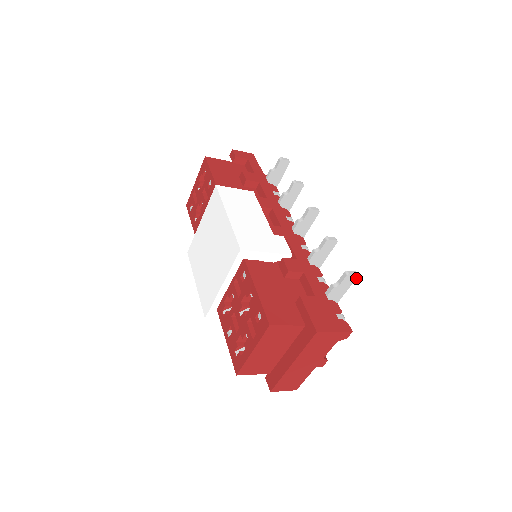
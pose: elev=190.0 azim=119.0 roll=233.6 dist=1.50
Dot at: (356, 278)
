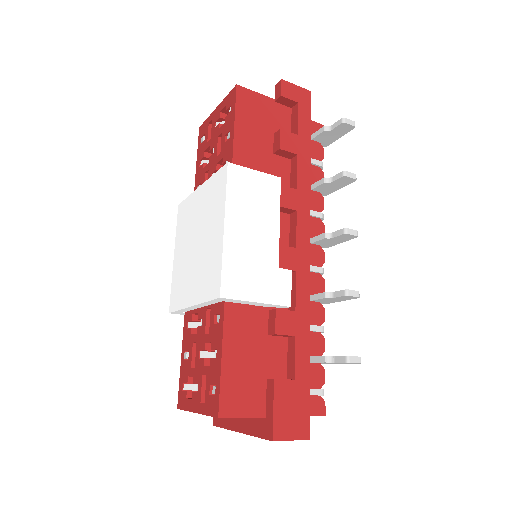
Dot at: (358, 363)
